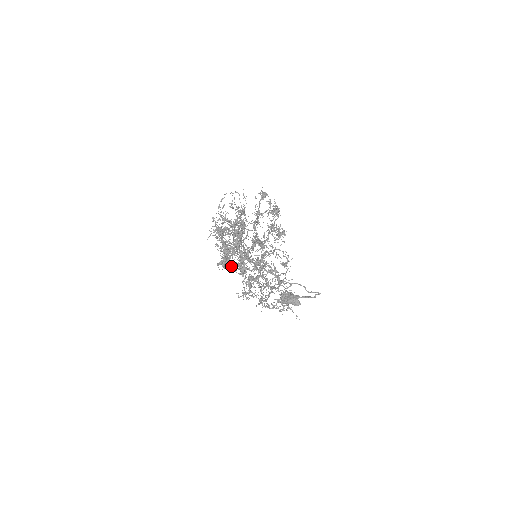
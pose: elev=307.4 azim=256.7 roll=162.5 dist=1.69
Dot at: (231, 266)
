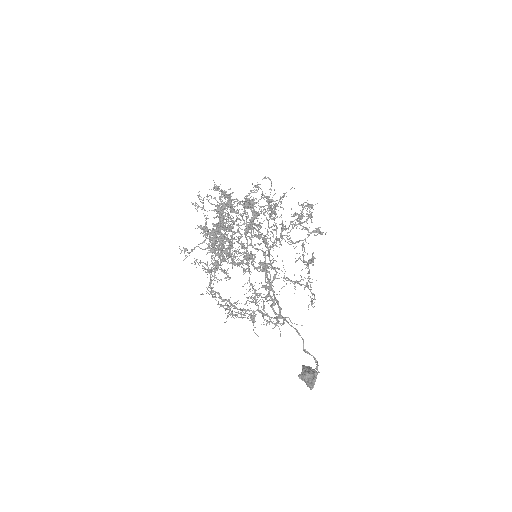
Dot at: (213, 238)
